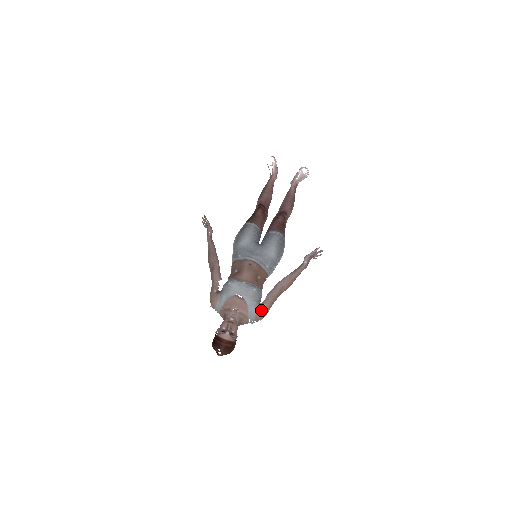
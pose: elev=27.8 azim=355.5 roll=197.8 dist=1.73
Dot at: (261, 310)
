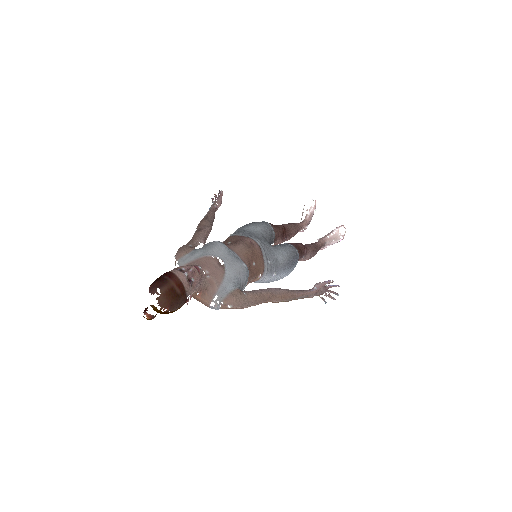
Dot at: (238, 294)
